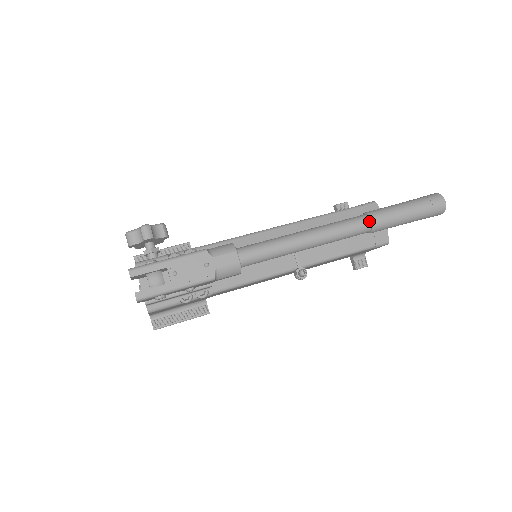
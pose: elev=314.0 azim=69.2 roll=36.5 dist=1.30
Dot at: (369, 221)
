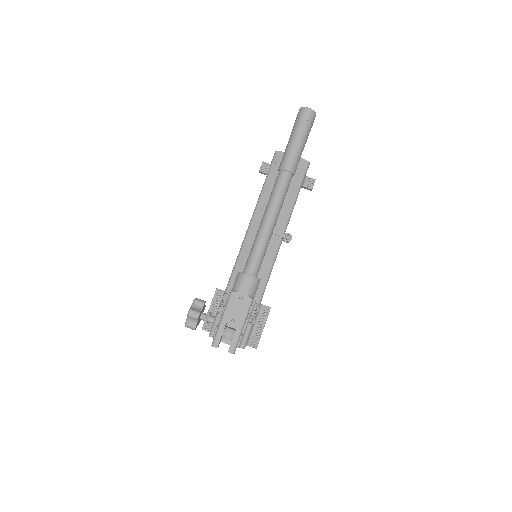
Dot at: (286, 172)
